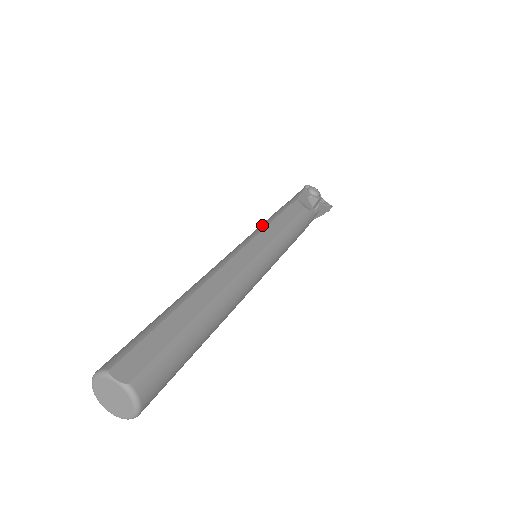
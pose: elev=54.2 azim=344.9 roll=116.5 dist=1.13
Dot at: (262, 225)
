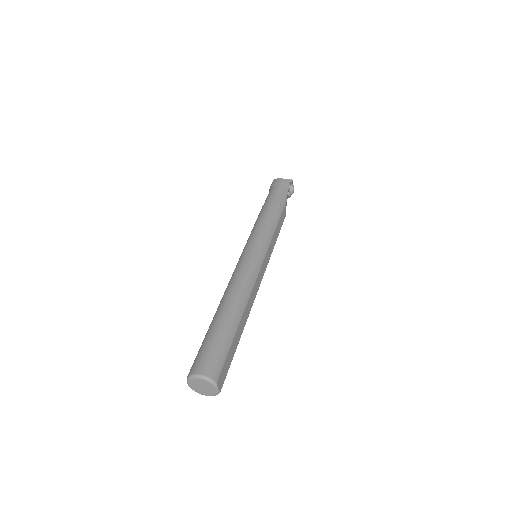
Dot at: (270, 232)
